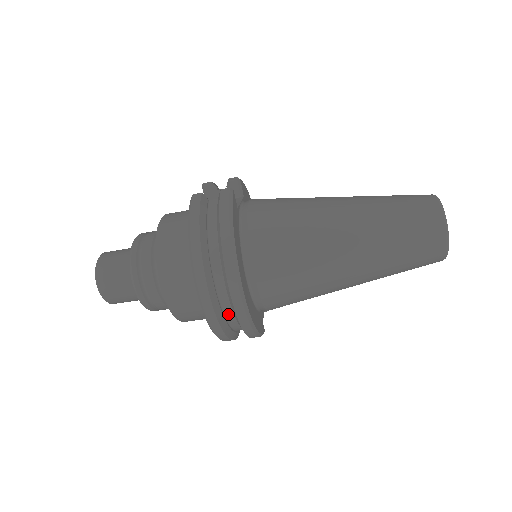
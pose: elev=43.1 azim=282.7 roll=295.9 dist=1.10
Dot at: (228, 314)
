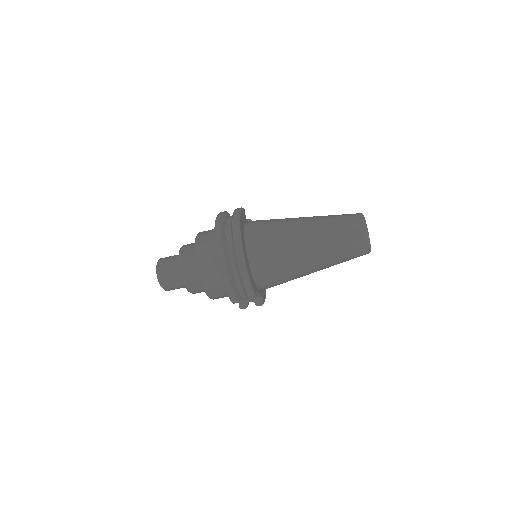
Dot at: (232, 263)
